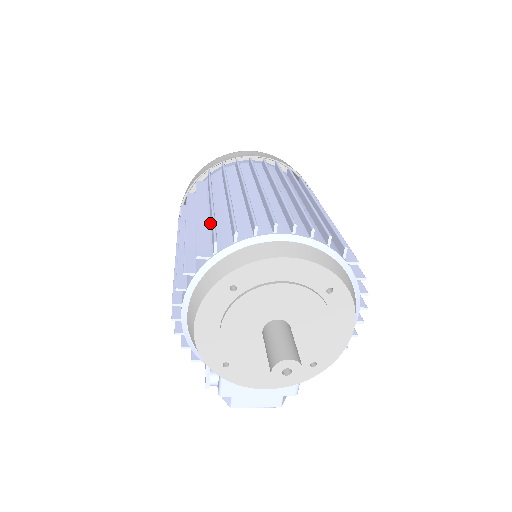
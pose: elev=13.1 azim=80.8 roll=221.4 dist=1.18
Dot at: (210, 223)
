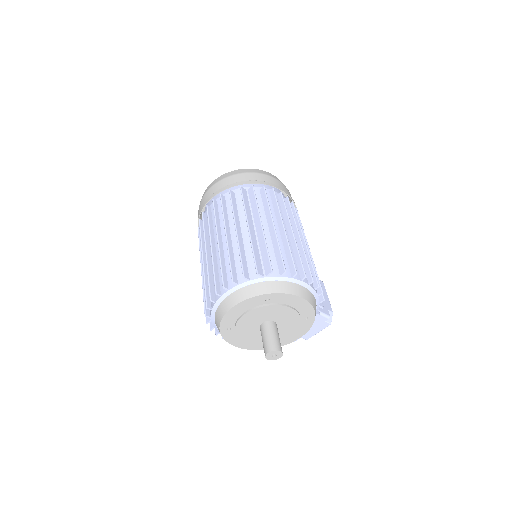
Dot at: occluded
